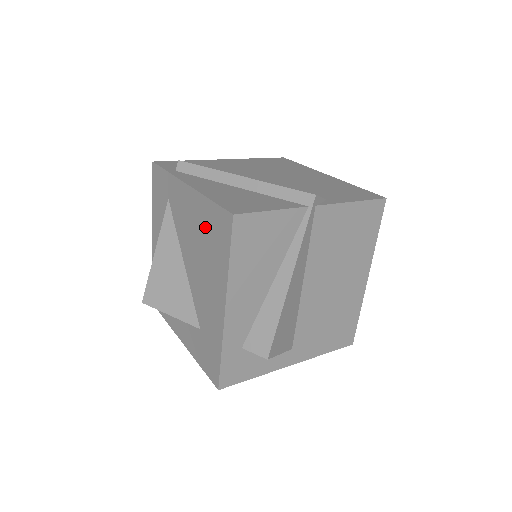
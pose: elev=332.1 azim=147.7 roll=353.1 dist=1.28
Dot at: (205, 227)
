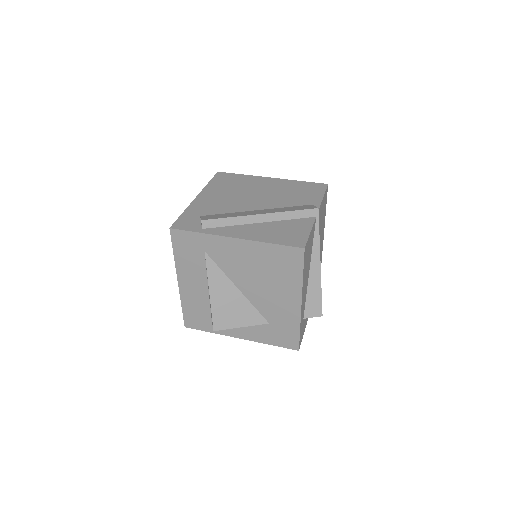
Dot at: (268, 261)
